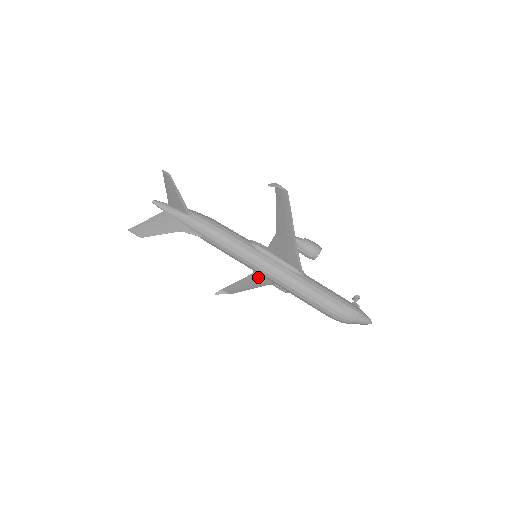
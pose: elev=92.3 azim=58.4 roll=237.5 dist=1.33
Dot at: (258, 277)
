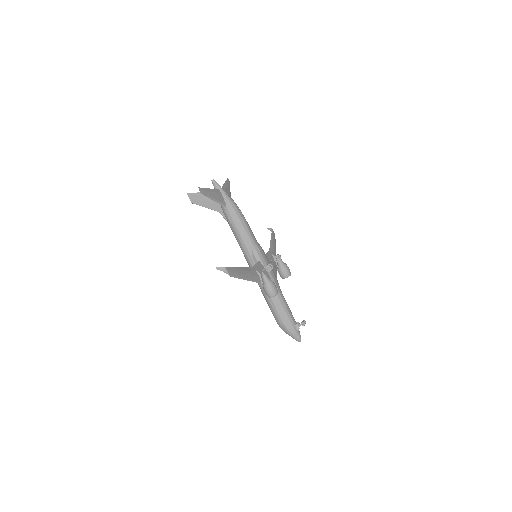
Dot at: (271, 256)
